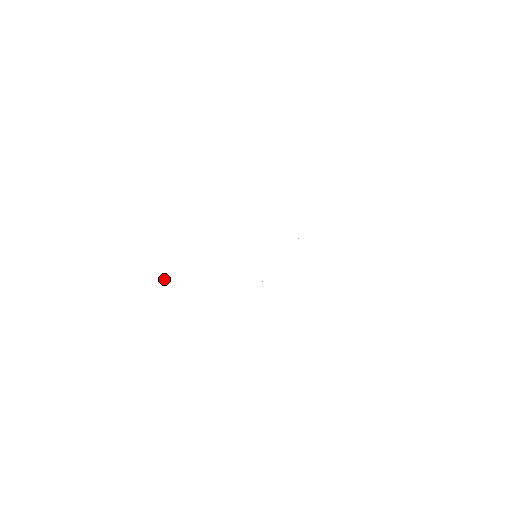
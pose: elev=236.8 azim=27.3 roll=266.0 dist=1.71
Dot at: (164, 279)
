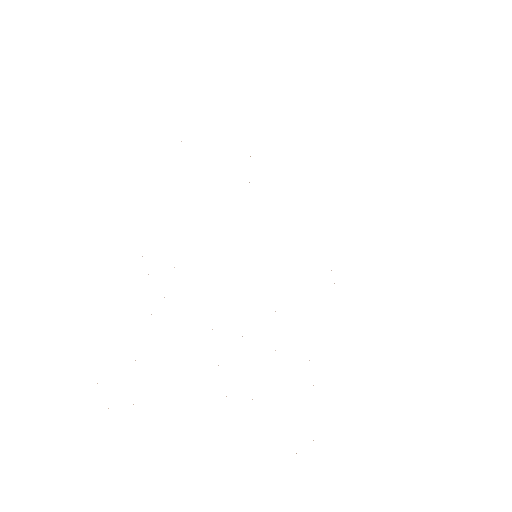
Dot at: occluded
